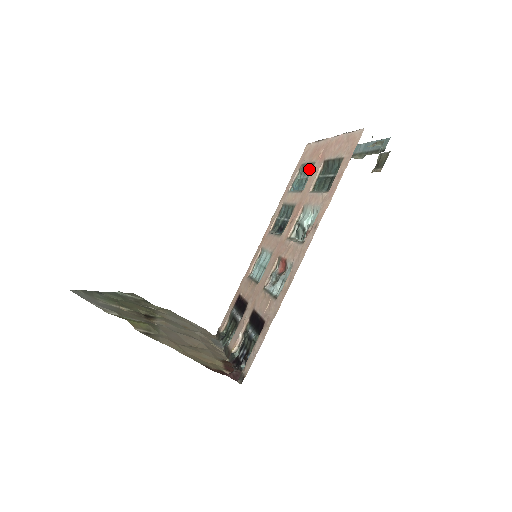
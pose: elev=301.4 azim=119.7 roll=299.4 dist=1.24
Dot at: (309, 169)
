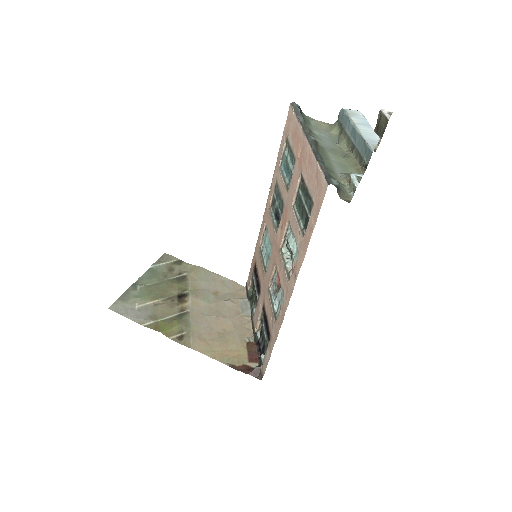
Dot at: (292, 159)
